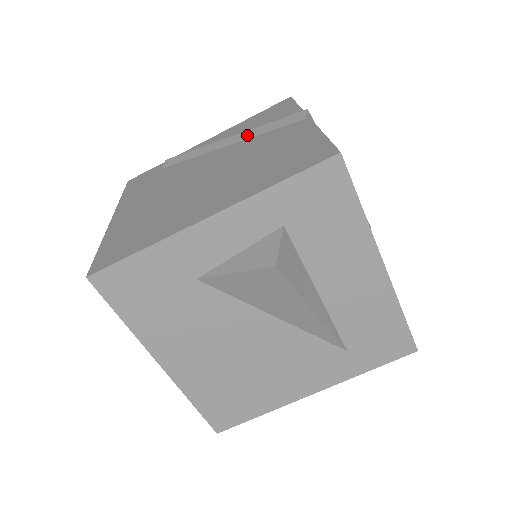
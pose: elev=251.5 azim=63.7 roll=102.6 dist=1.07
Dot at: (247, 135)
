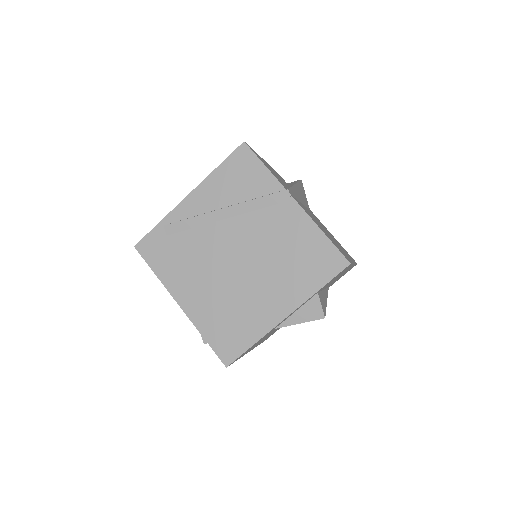
Dot at: (242, 209)
